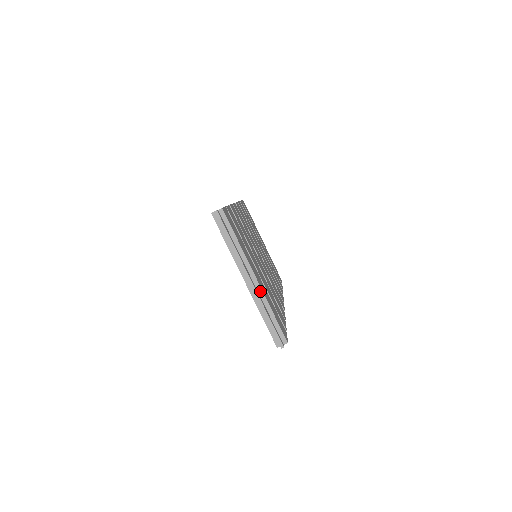
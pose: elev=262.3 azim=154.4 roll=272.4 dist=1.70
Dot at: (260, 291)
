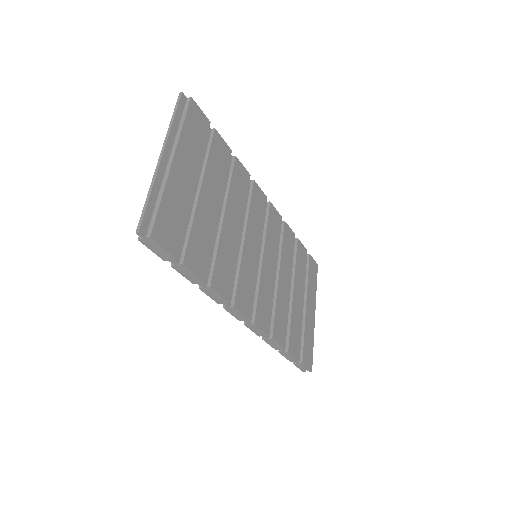
Dot at: (167, 174)
